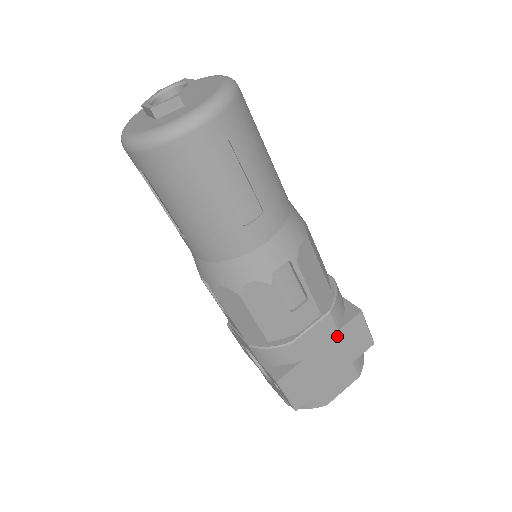
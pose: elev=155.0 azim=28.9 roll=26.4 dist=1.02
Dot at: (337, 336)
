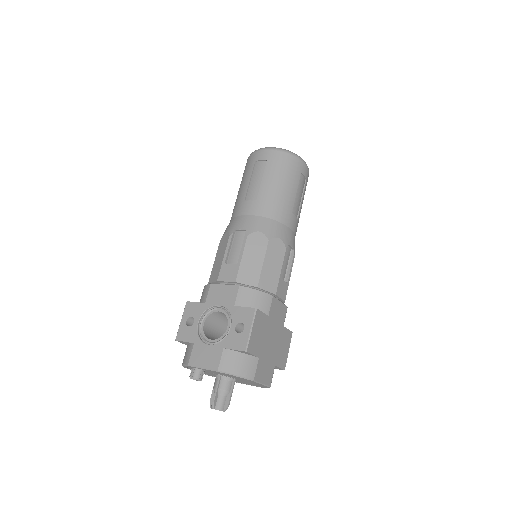
Dot at: (281, 329)
